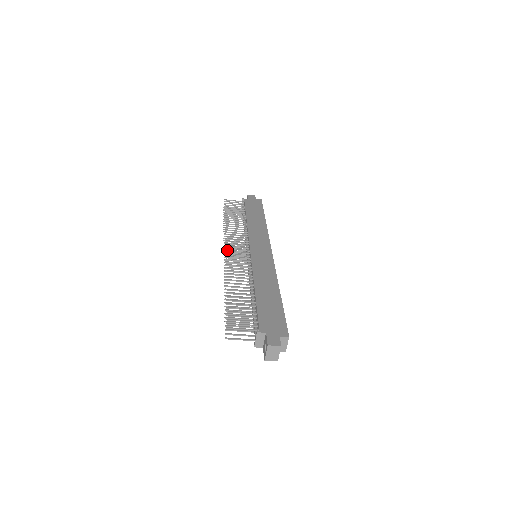
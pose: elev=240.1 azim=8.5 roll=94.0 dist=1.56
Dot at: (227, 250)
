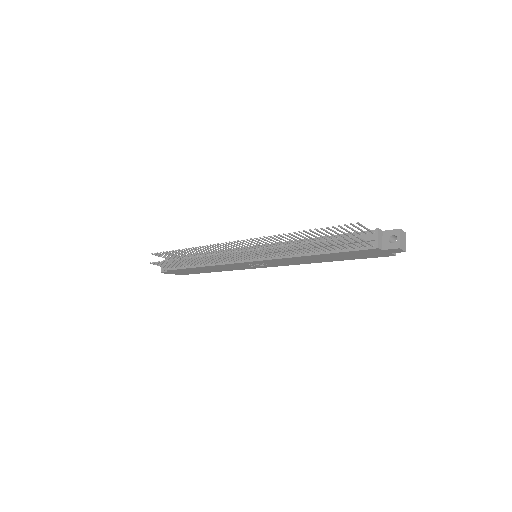
Dot at: (223, 254)
